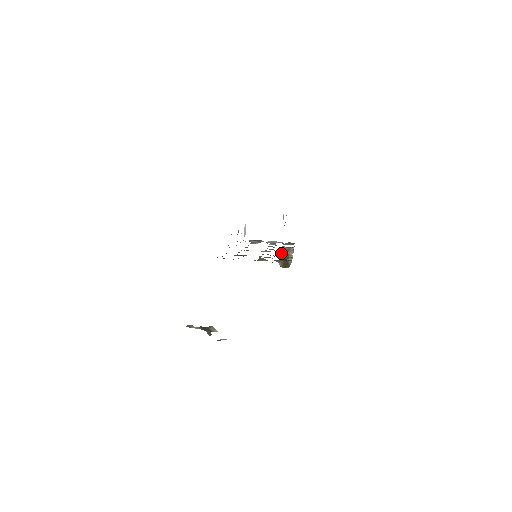
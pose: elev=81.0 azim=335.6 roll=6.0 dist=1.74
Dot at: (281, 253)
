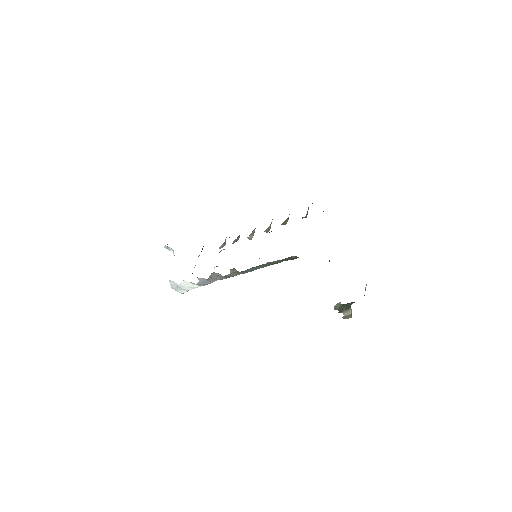
Dot at: occluded
